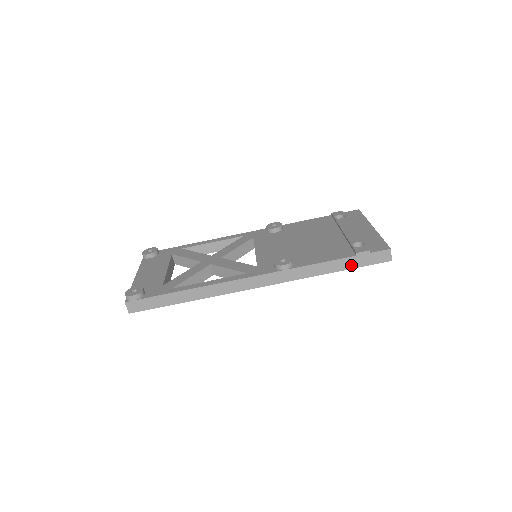
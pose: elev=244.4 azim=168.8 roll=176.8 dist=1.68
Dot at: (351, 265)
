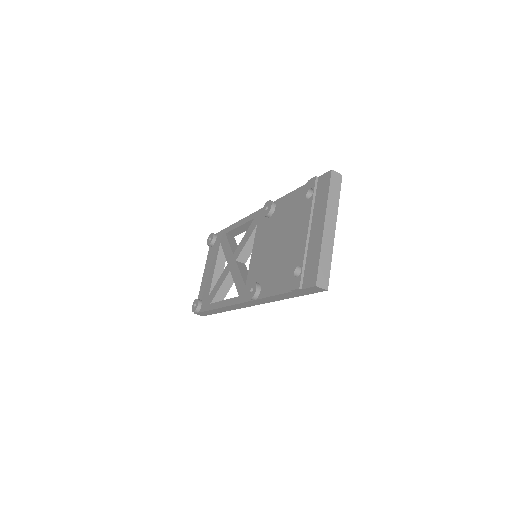
Dot at: (297, 295)
